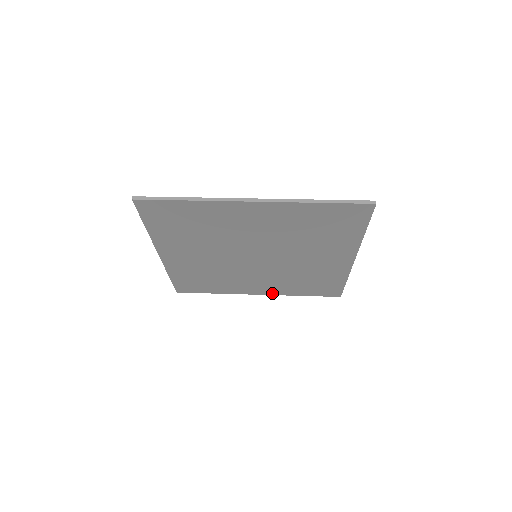
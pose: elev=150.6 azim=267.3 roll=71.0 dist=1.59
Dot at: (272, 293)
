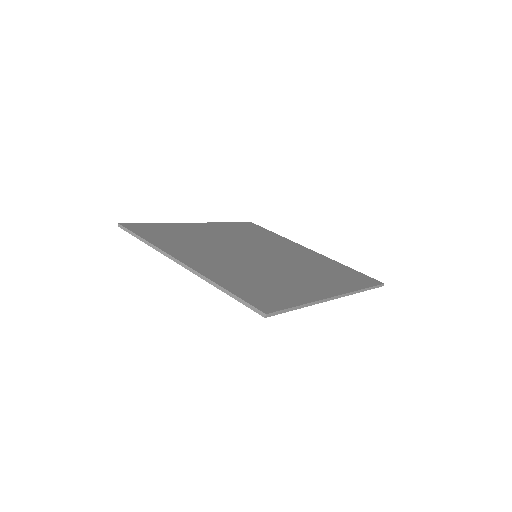
Dot at: occluded
